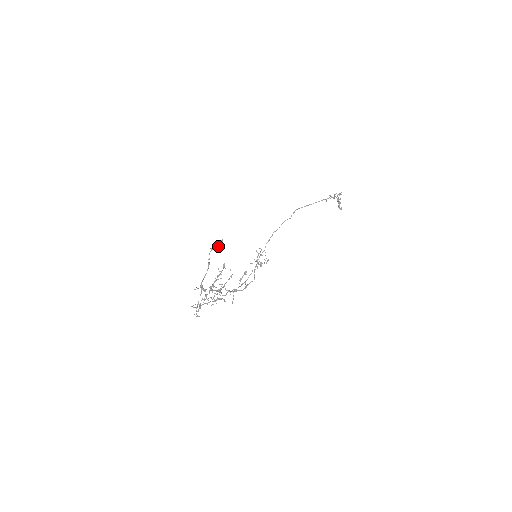
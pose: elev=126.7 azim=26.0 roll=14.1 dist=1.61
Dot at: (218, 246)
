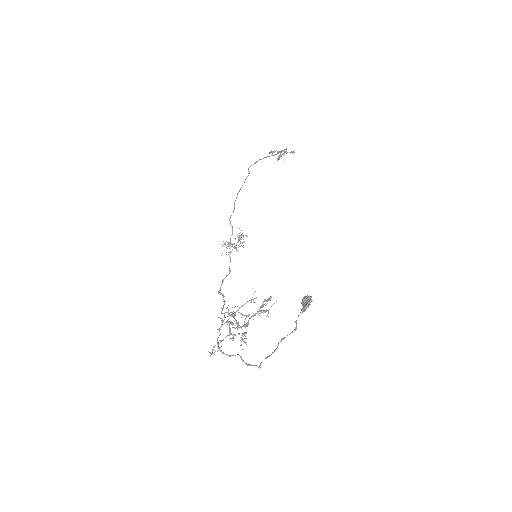
Dot at: (307, 305)
